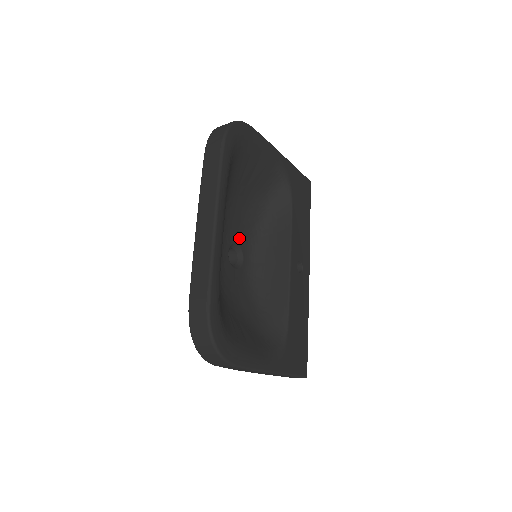
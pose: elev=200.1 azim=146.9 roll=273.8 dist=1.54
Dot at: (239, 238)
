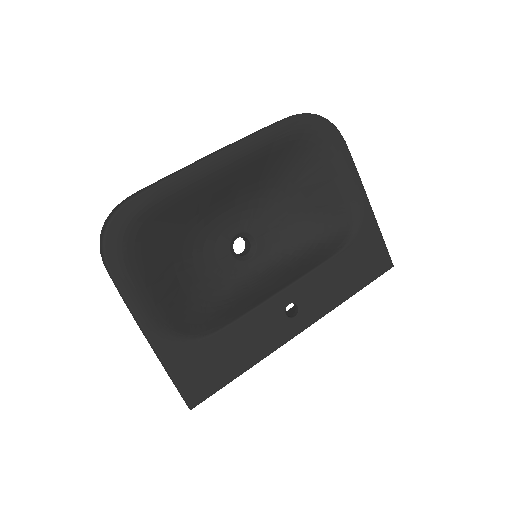
Dot at: (263, 238)
